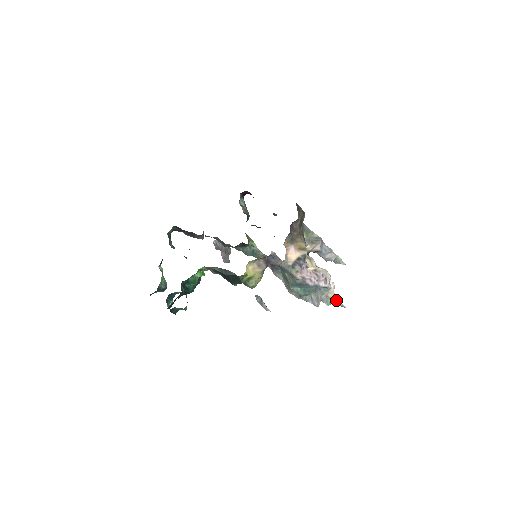
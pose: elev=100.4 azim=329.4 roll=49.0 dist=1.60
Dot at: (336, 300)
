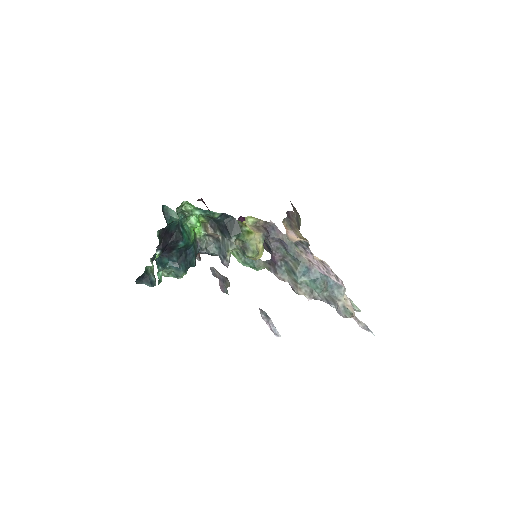
Dot at: (358, 320)
